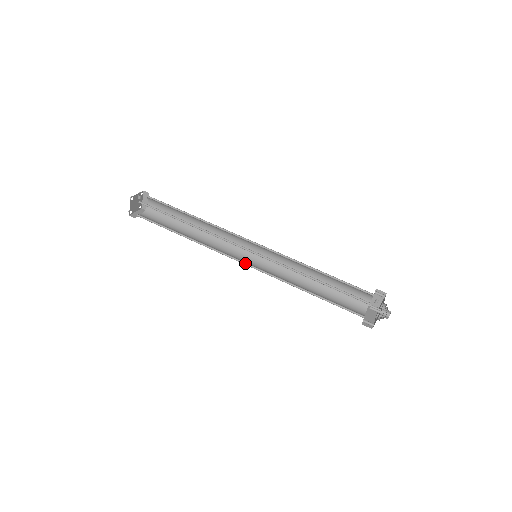
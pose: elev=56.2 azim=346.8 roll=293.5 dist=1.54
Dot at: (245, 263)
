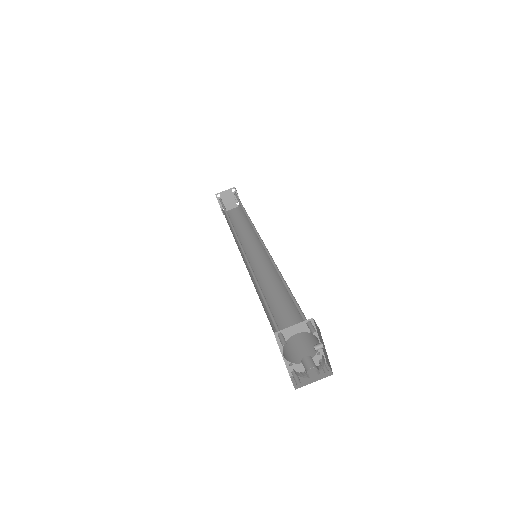
Dot at: (242, 248)
